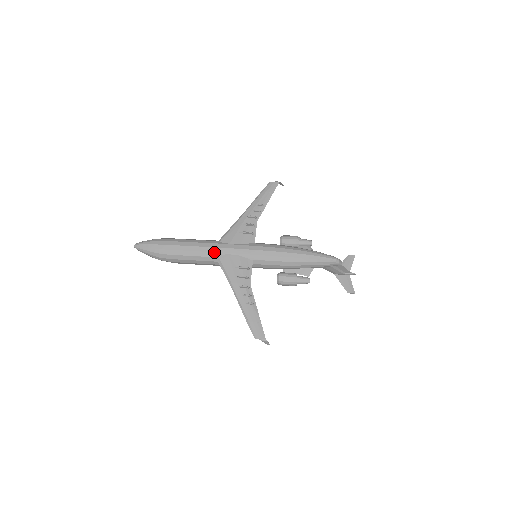
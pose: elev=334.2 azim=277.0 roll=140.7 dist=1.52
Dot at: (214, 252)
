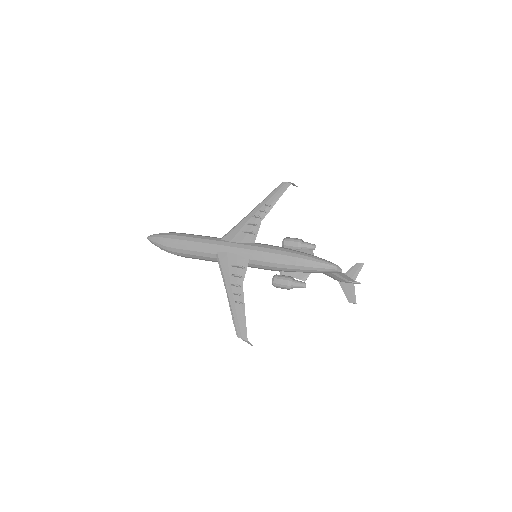
Dot at: (214, 249)
